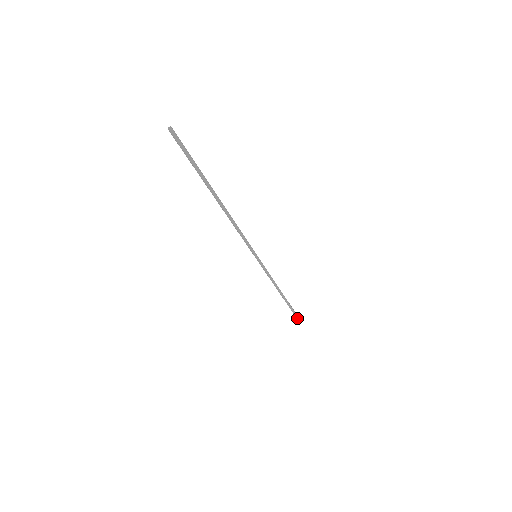
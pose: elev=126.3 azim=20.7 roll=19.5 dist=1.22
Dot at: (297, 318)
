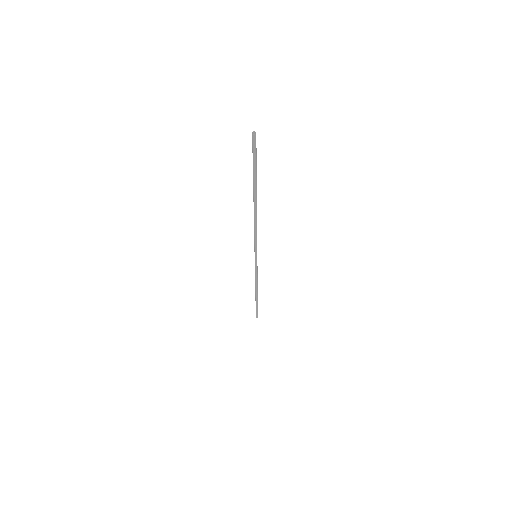
Dot at: (256, 316)
